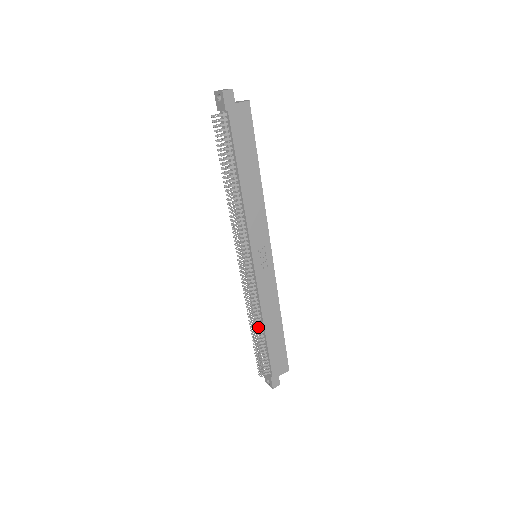
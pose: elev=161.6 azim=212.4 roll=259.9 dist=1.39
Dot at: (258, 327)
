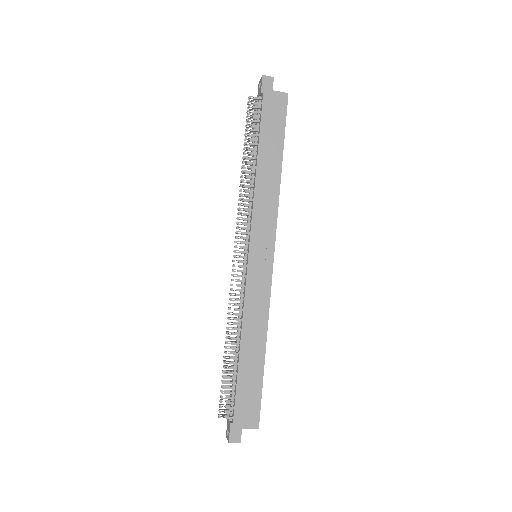
Dot at: (234, 344)
